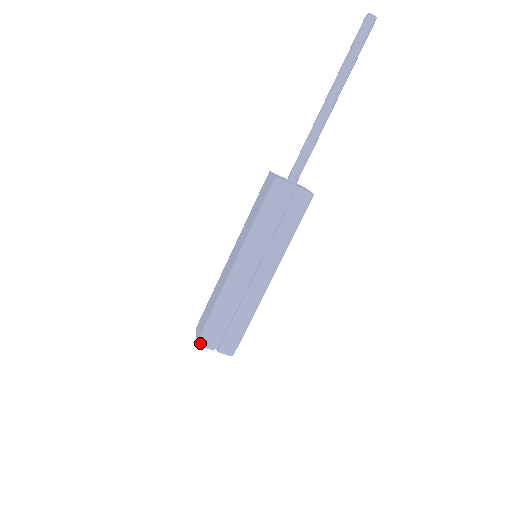
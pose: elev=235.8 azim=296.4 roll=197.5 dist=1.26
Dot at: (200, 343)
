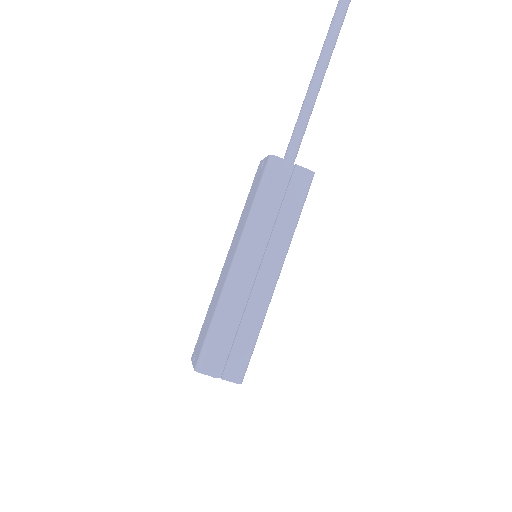
Dot at: (199, 369)
